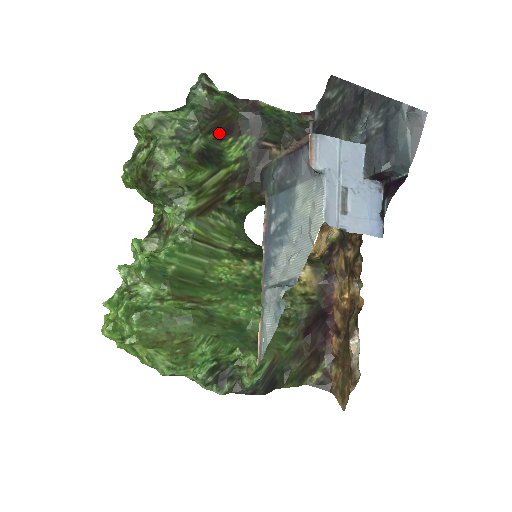
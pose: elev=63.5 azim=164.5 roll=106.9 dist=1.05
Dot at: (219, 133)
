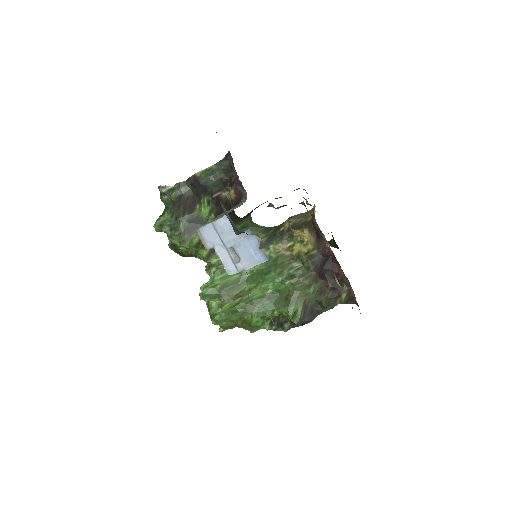
Dot at: (189, 209)
